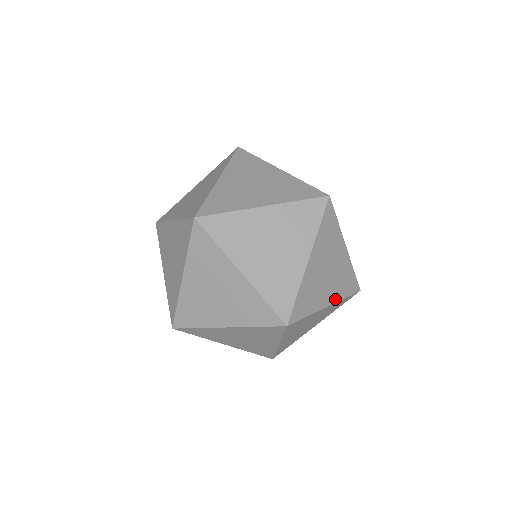
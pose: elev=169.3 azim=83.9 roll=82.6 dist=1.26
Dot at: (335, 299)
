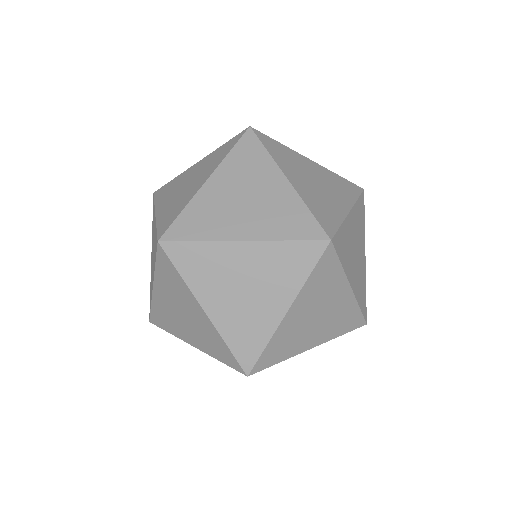
Dot at: (262, 236)
